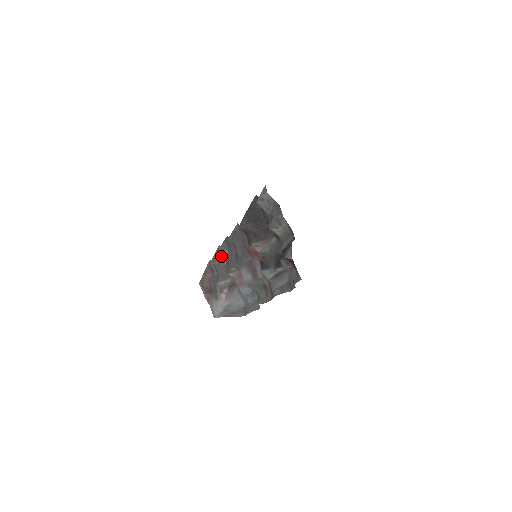
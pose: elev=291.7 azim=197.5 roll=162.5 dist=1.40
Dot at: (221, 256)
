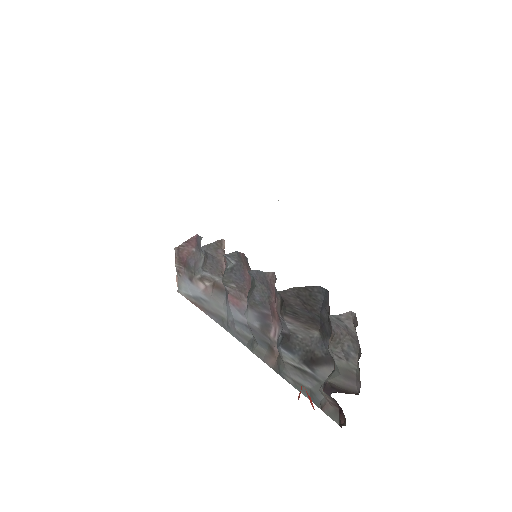
Dot at: (220, 250)
